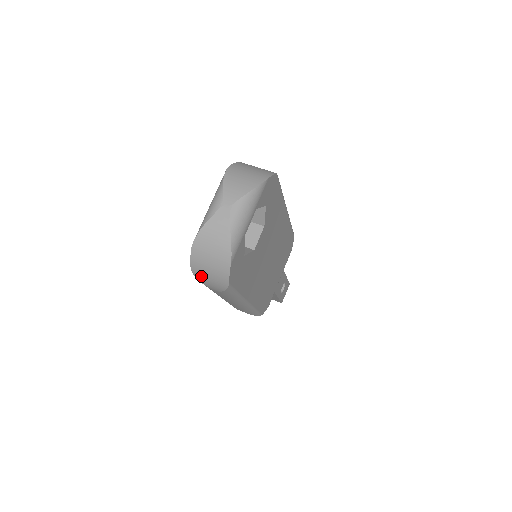
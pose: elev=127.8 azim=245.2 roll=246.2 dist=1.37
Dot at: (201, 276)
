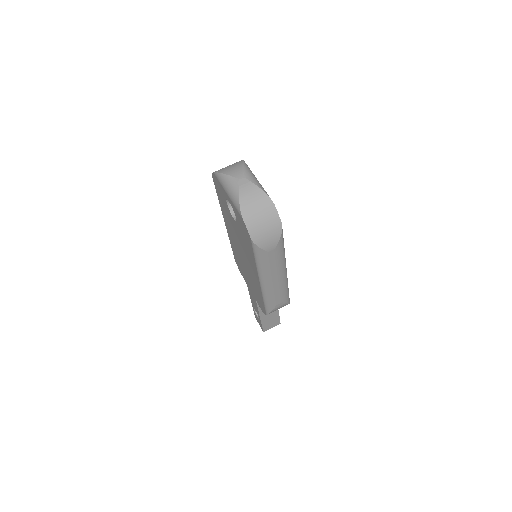
Dot at: (260, 238)
